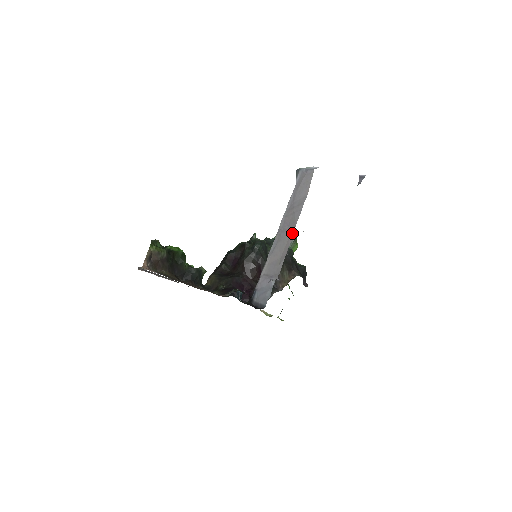
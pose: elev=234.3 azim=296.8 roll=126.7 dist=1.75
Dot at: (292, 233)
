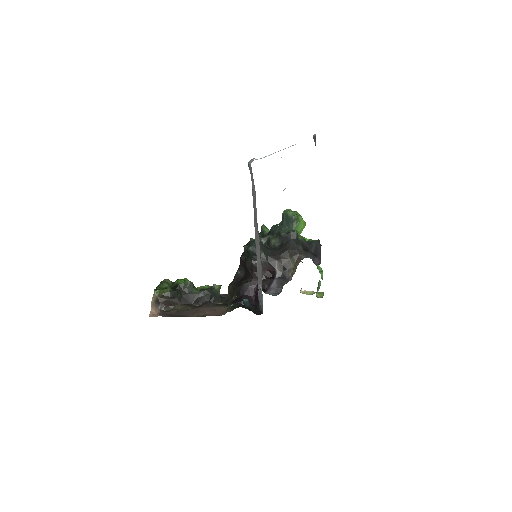
Dot at: (258, 234)
